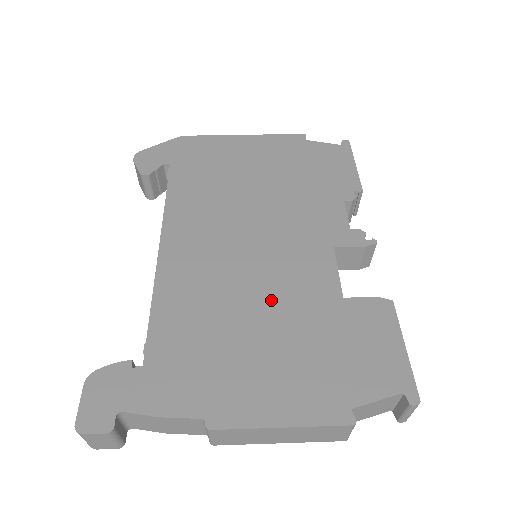
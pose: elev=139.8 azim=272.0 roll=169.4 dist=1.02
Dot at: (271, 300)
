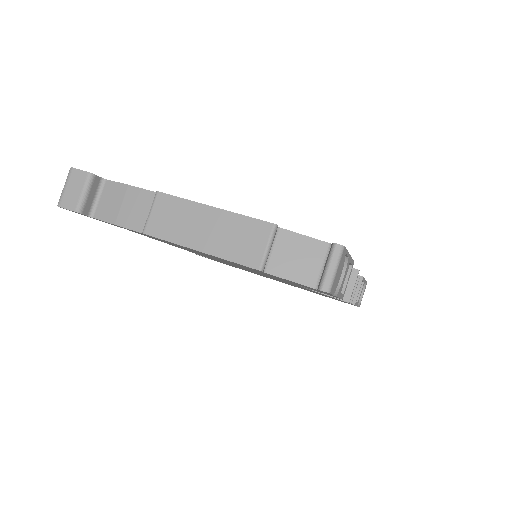
Dot at: occluded
